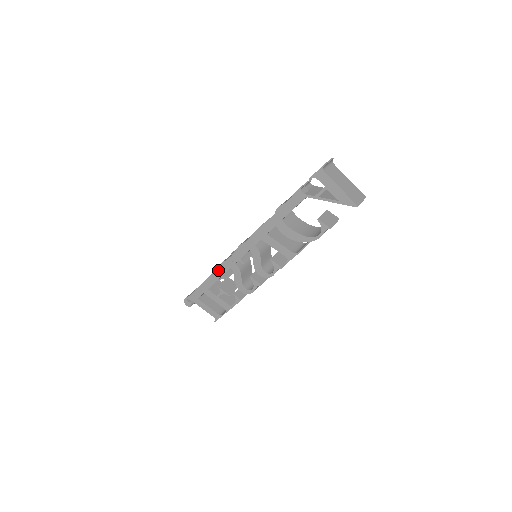
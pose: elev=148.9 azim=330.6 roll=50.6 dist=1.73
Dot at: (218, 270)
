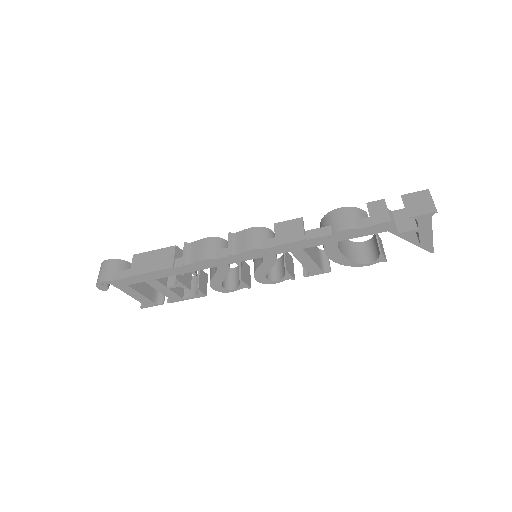
Dot at: (192, 265)
